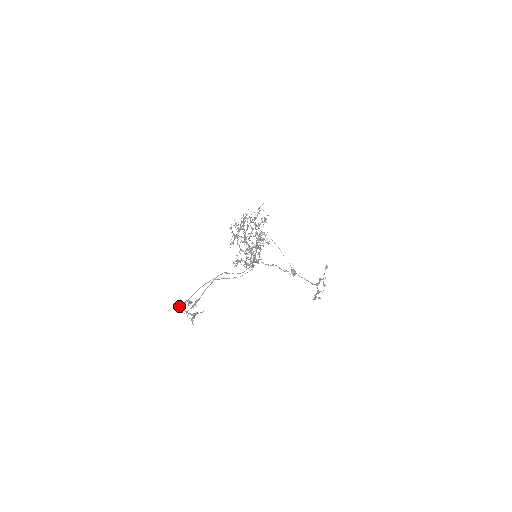
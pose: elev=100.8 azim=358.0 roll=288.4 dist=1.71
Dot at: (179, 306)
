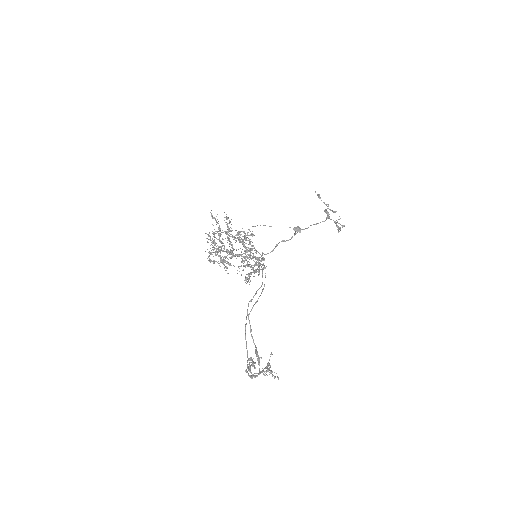
Dot at: occluded
